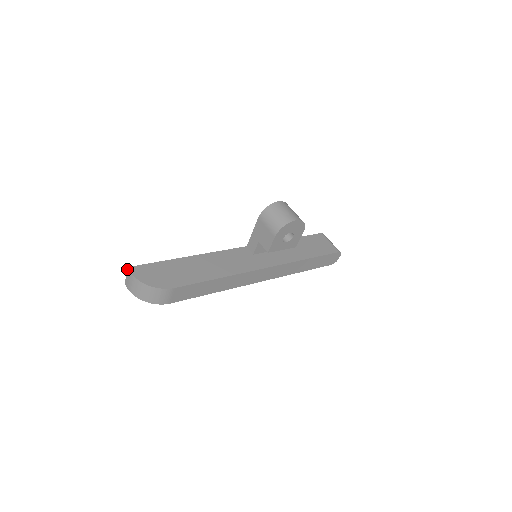
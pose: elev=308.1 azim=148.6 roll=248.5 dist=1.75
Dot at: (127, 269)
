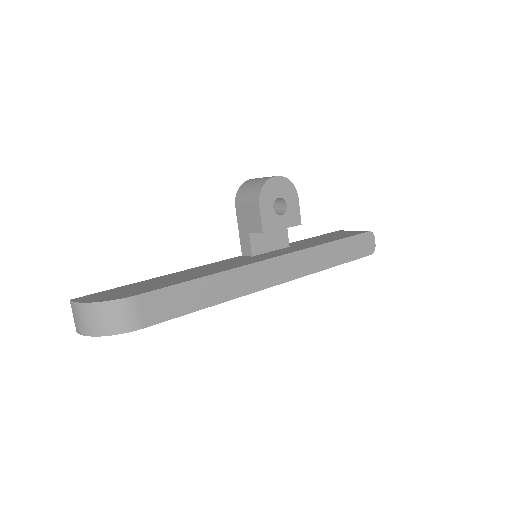
Dot at: occluded
